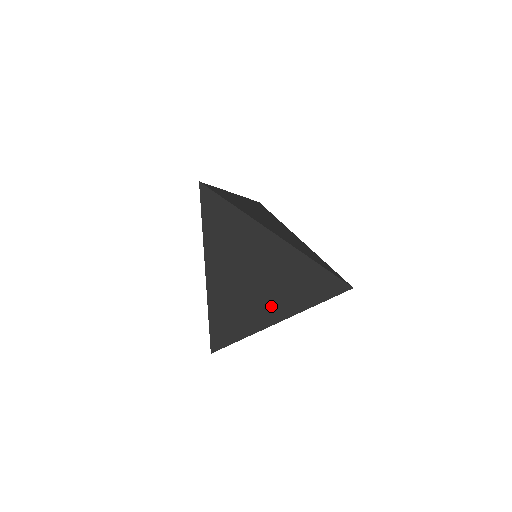
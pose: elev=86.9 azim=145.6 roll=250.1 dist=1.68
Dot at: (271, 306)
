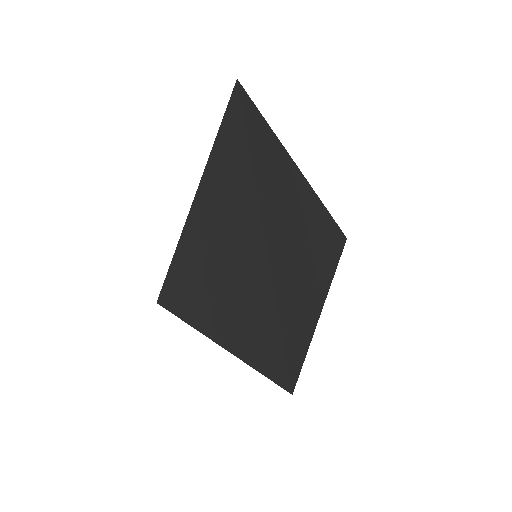
Dot at: occluded
